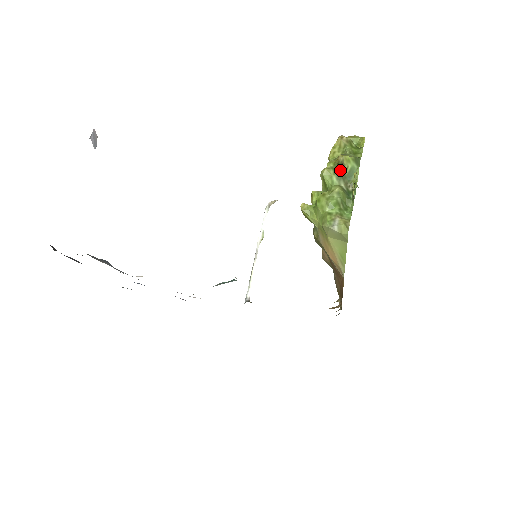
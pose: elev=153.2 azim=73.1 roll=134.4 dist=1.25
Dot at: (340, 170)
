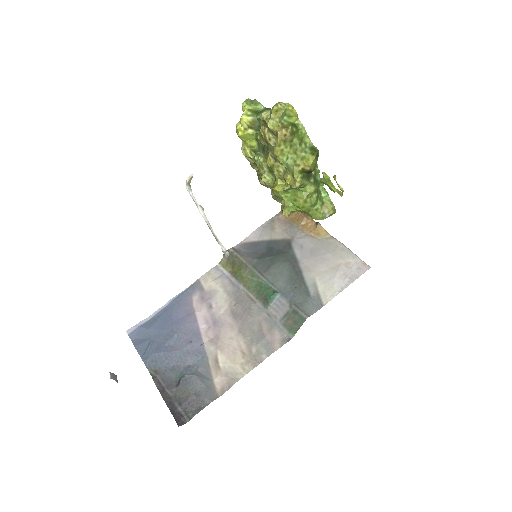
Dot at: (308, 174)
